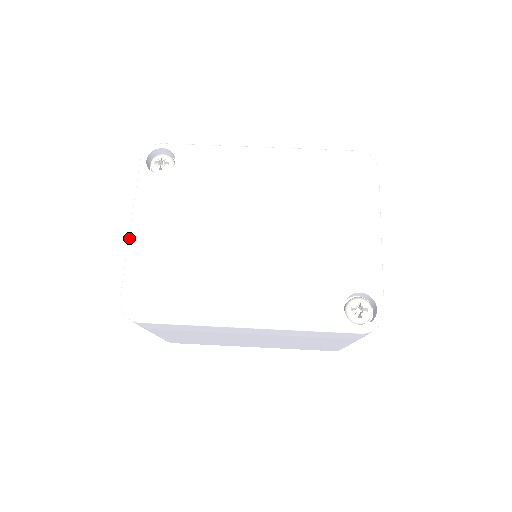
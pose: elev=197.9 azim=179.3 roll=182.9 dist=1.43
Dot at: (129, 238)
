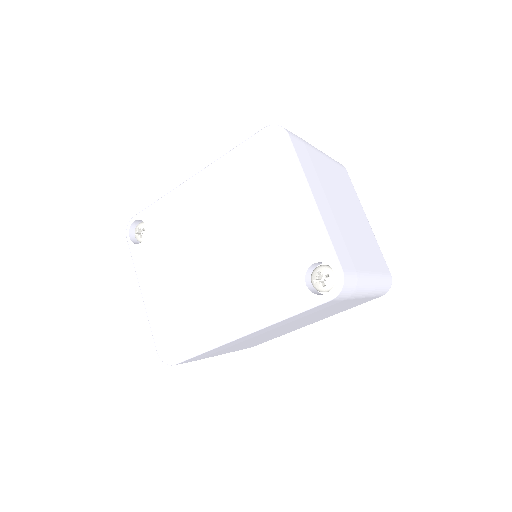
Dot at: (144, 304)
